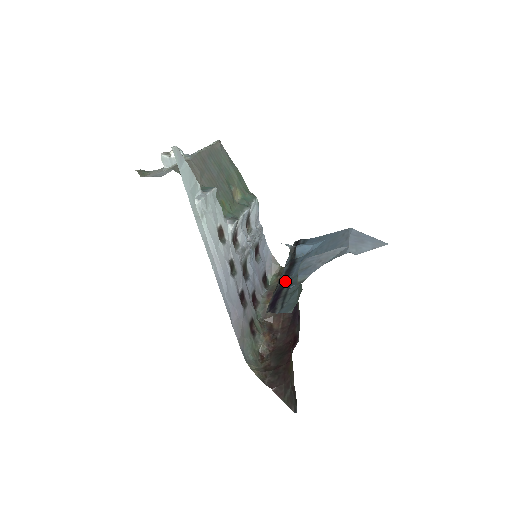
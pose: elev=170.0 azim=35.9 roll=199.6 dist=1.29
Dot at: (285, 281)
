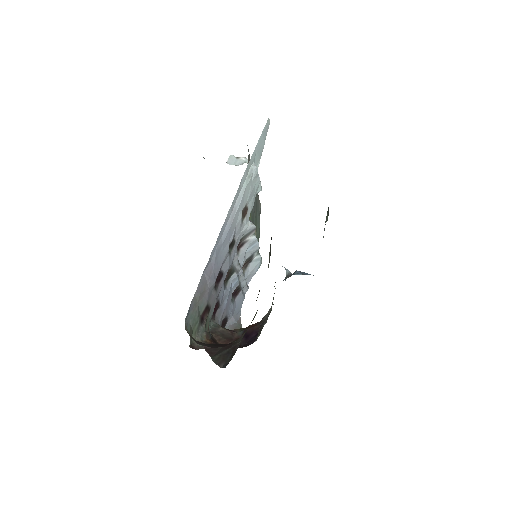
Dot at: occluded
